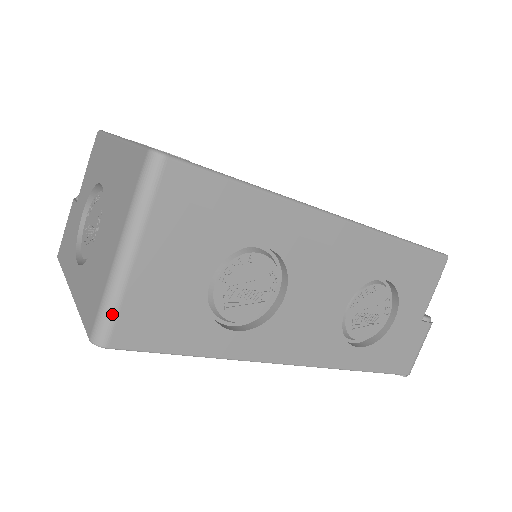
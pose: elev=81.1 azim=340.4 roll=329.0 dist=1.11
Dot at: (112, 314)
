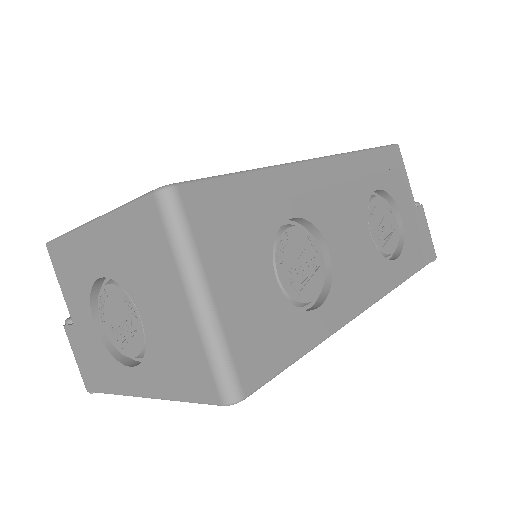
Dot at: (228, 363)
